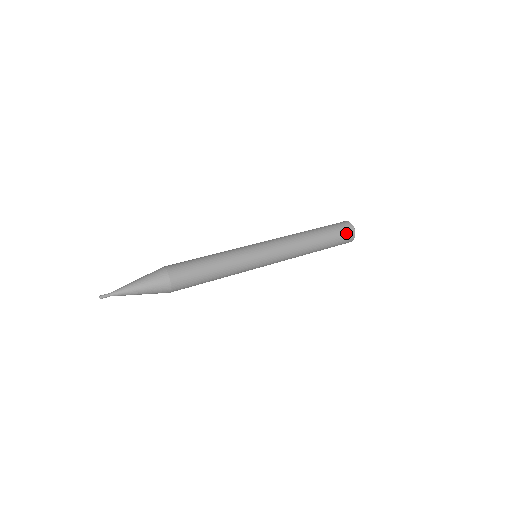
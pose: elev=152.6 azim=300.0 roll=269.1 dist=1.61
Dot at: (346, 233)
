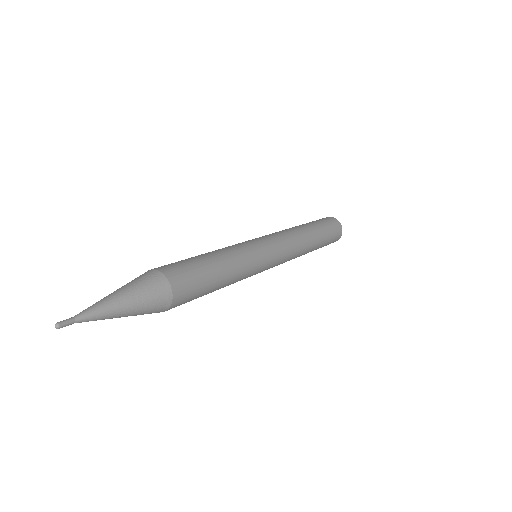
Dot at: (334, 225)
